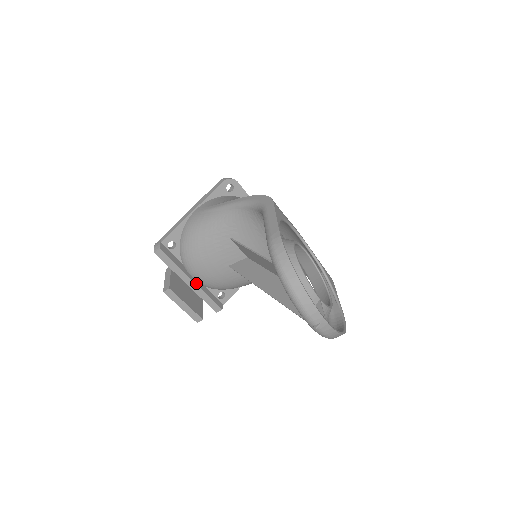
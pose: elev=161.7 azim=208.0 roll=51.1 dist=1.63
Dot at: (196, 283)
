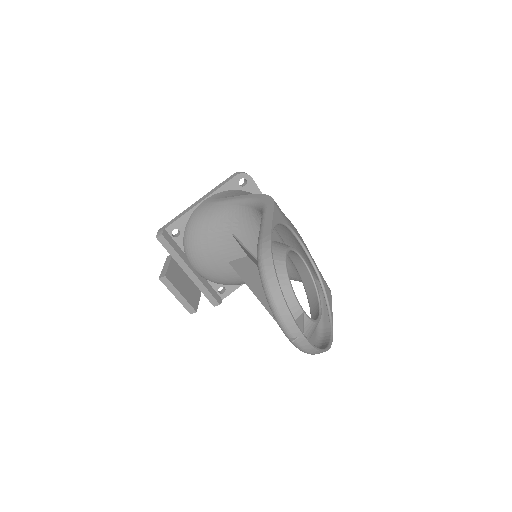
Dot at: (196, 274)
